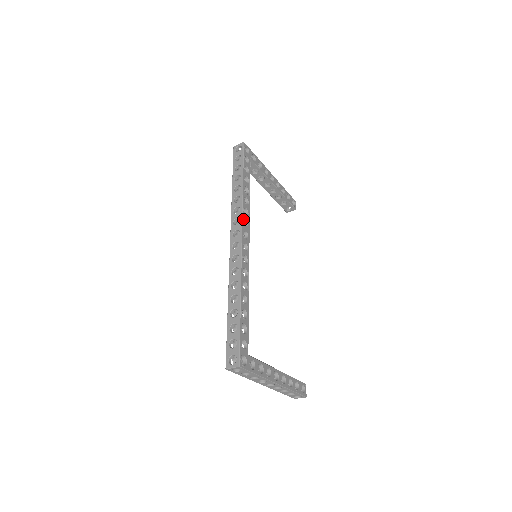
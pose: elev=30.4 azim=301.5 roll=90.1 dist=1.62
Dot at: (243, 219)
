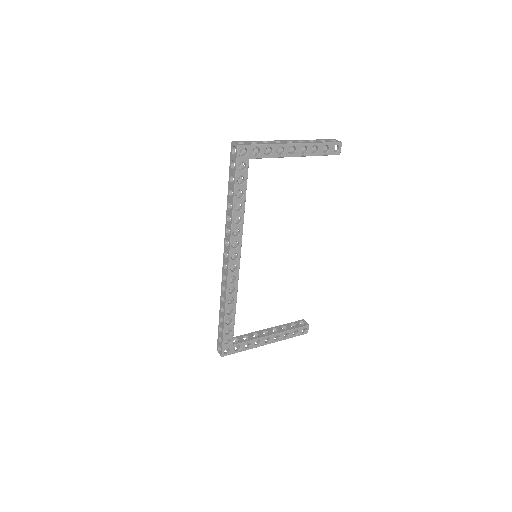
Dot at: (231, 244)
